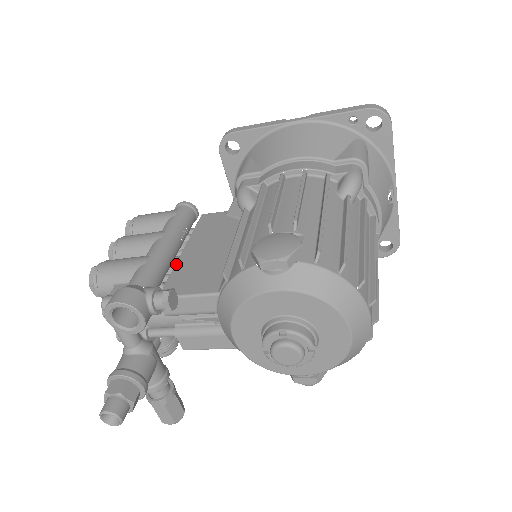
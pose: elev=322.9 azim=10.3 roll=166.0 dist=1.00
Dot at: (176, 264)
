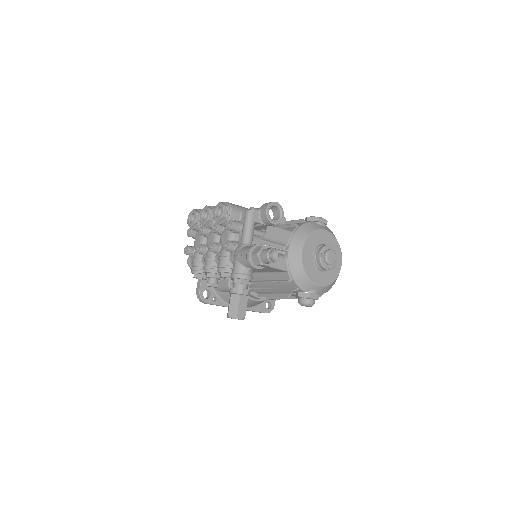
Dot at: occluded
